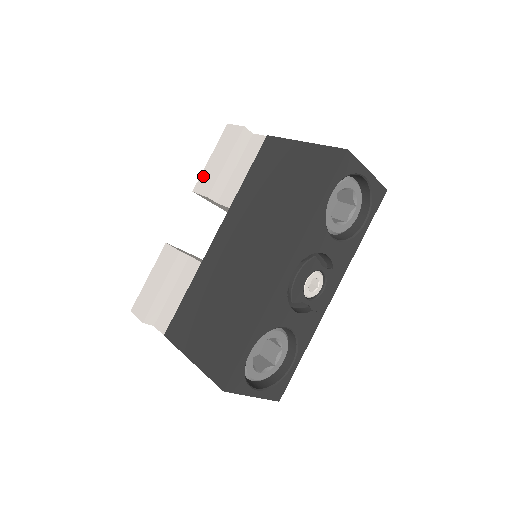
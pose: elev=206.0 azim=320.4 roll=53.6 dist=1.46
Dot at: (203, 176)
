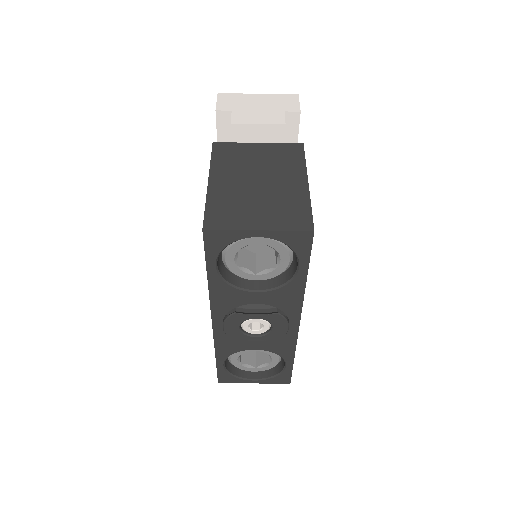
Dot at: occluded
